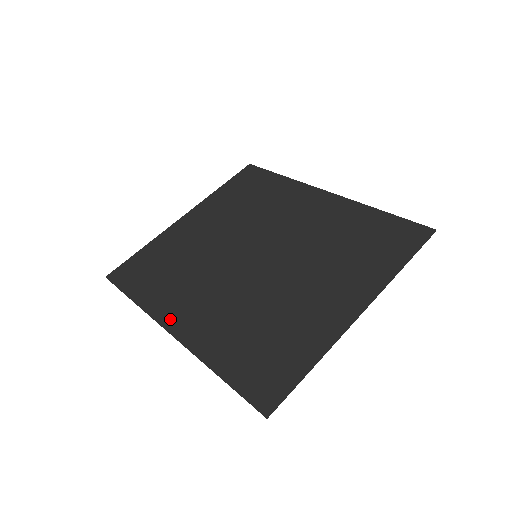
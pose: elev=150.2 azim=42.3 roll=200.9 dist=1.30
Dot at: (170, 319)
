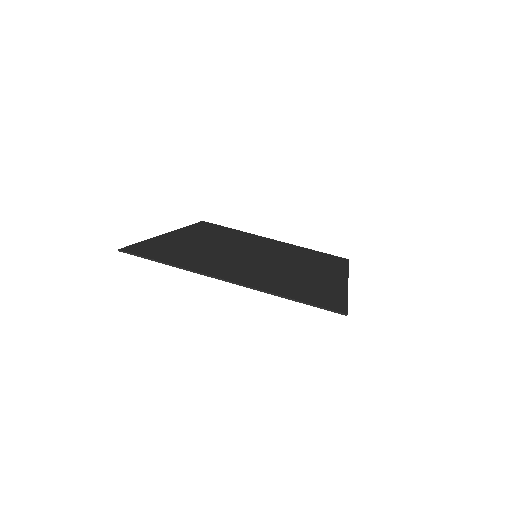
Dot at: (181, 232)
